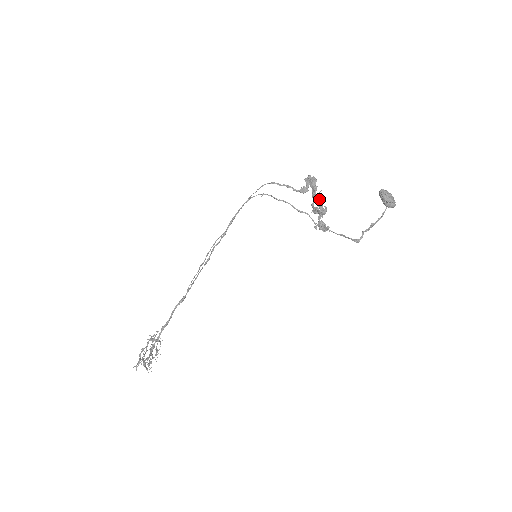
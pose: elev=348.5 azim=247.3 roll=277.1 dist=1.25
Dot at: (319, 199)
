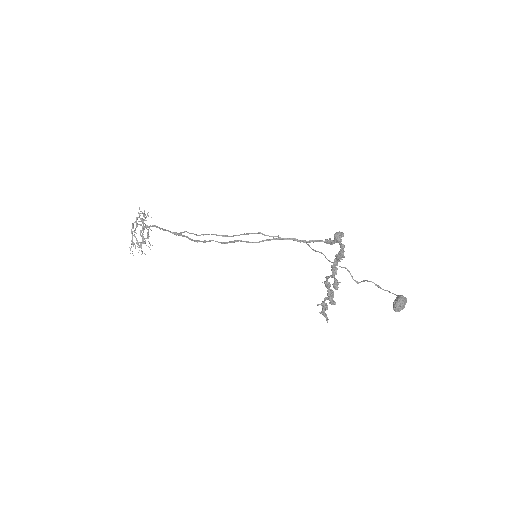
Dot at: (334, 288)
